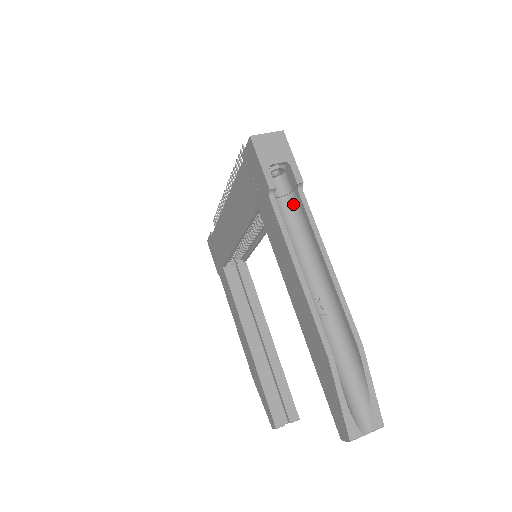
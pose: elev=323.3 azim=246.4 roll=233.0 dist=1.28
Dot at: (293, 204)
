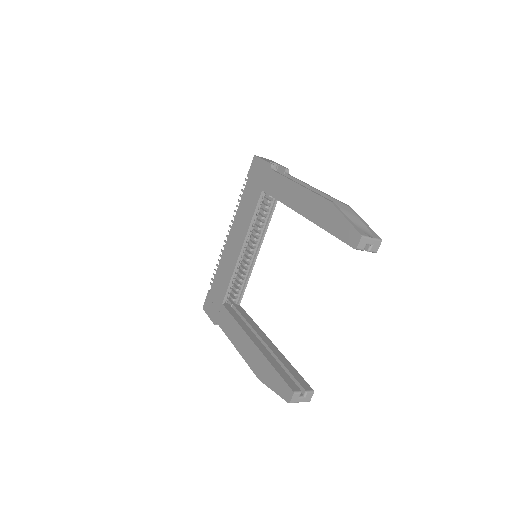
Dot at: occluded
